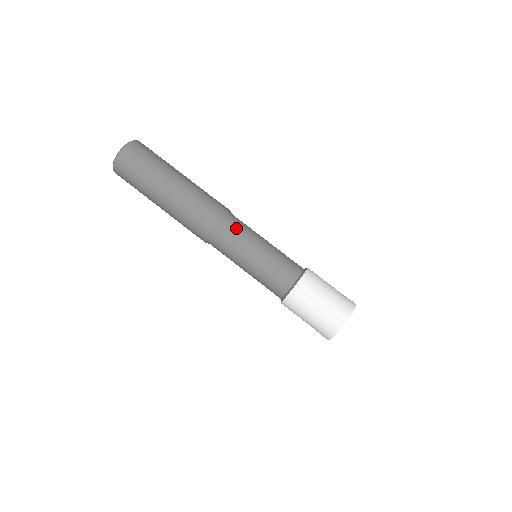
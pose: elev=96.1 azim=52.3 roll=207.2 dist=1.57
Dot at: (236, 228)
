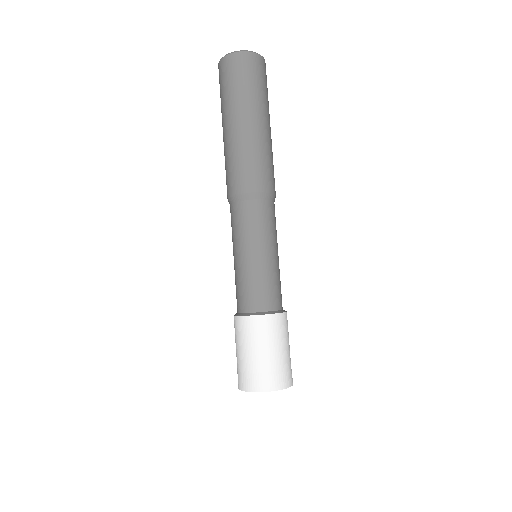
Dot at: (268, 215)
